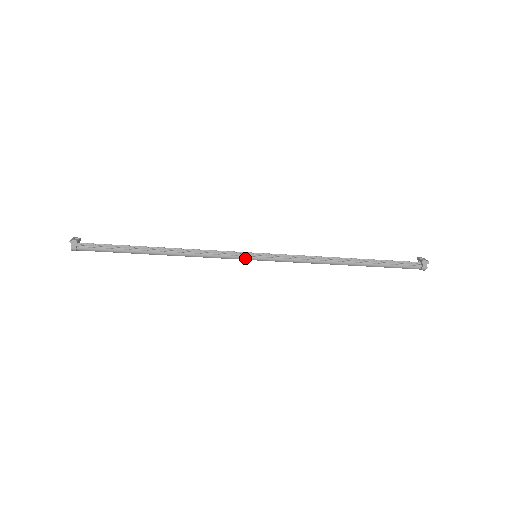
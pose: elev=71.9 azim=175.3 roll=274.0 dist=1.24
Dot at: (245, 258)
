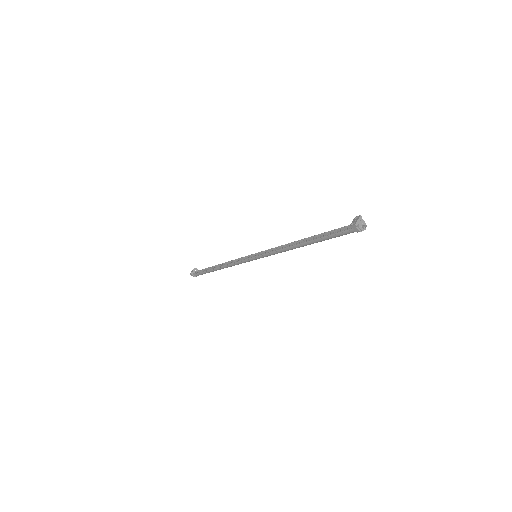
Dot at: (251, 260)
